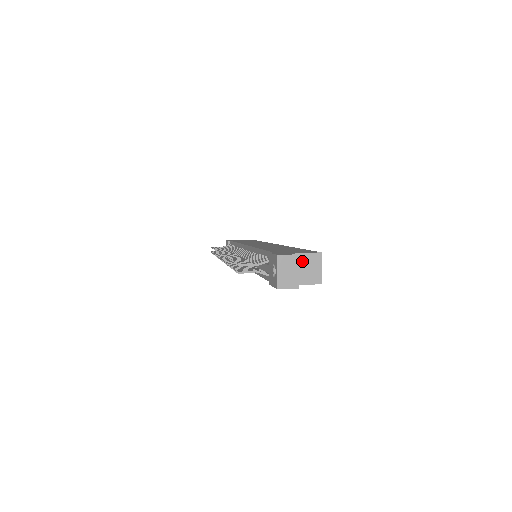
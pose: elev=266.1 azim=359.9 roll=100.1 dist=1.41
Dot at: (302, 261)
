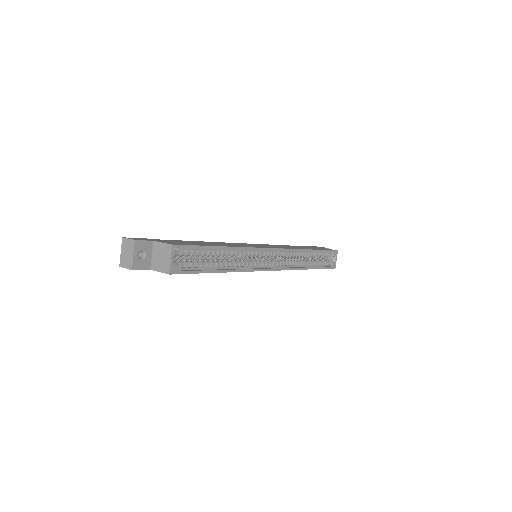
Dot at: (159, 250)
